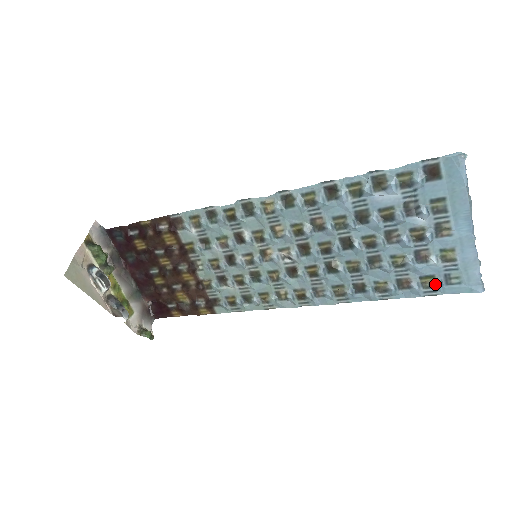
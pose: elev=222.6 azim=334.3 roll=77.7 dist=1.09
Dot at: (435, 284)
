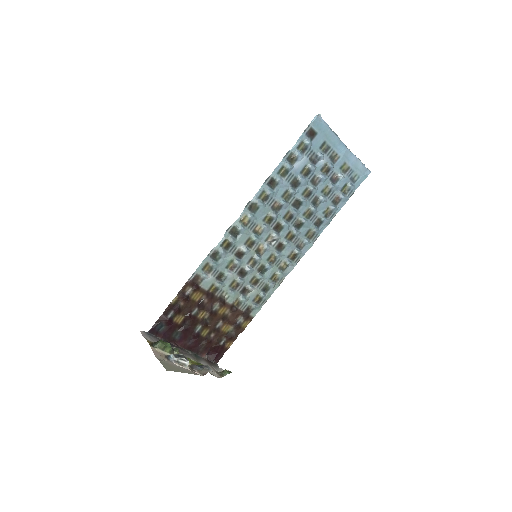
Dot at: (350, 187)
